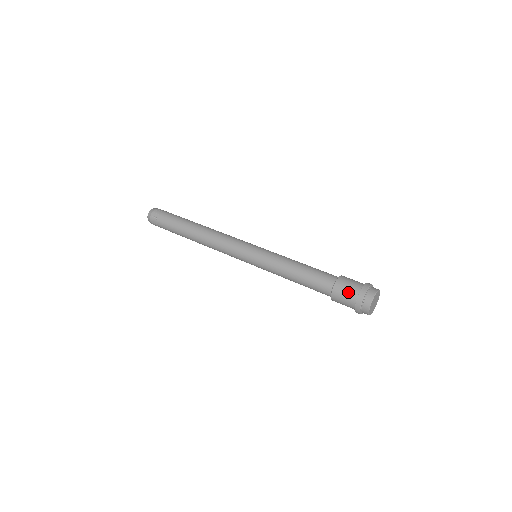
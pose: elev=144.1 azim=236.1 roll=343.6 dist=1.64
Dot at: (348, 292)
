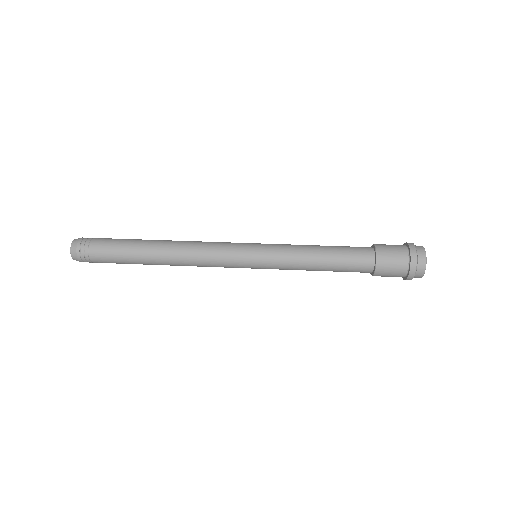
Dot at: (396, 264)
